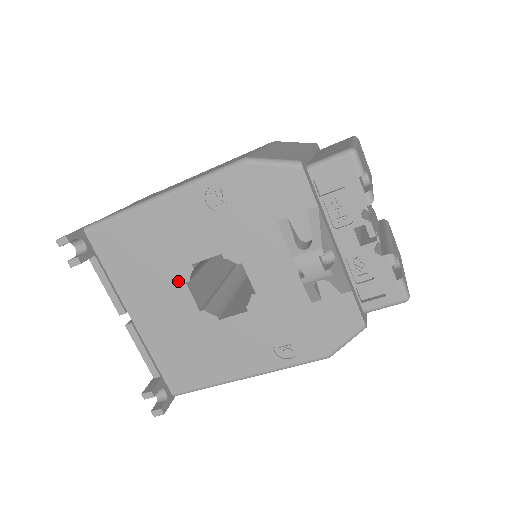
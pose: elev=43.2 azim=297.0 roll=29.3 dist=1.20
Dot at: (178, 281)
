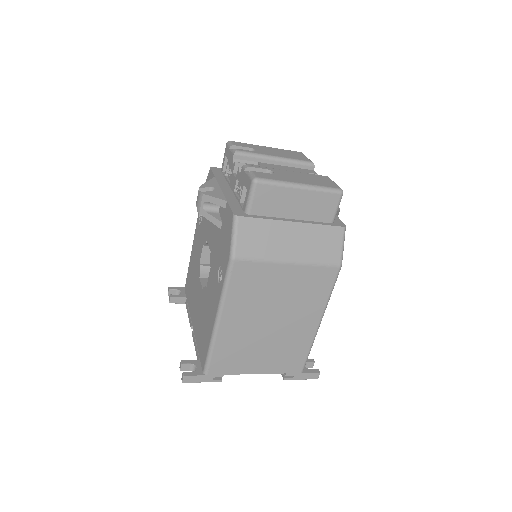
Dot at: (198, 280)
